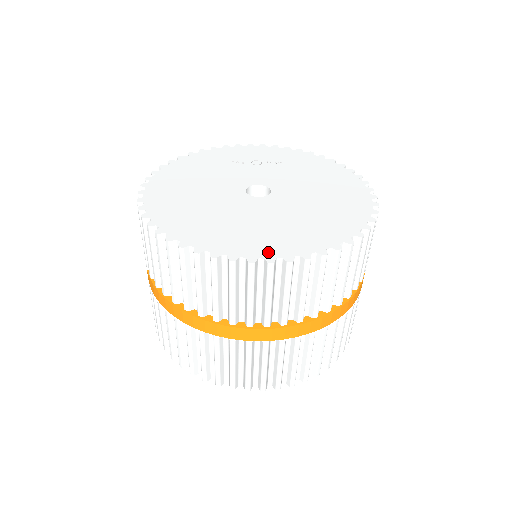
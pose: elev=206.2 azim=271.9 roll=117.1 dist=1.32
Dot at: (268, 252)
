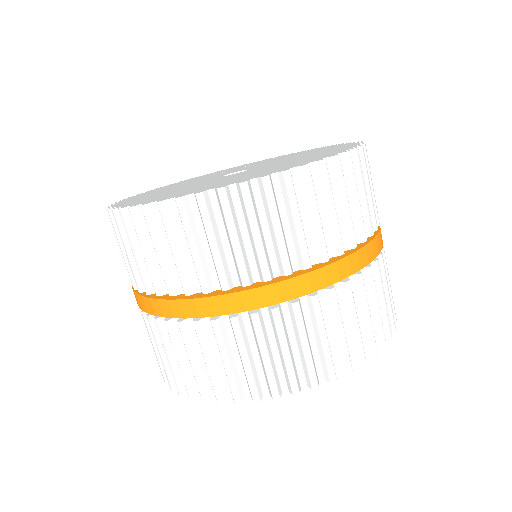
Dot at: (240, 180)
